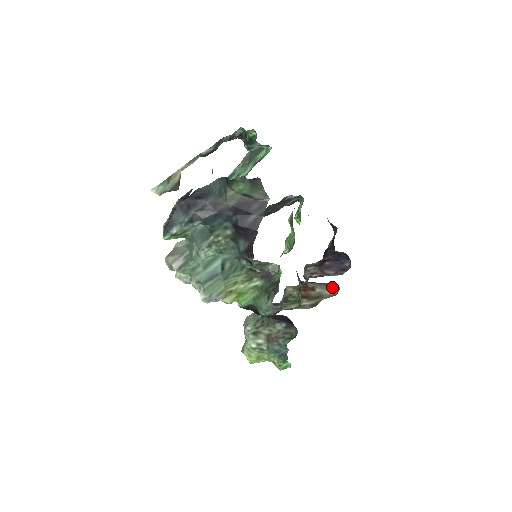
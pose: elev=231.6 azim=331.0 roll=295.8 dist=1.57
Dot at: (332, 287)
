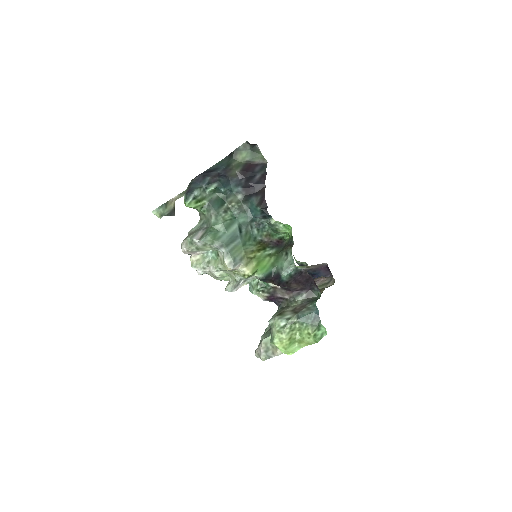
Dot at: (327, 283)
